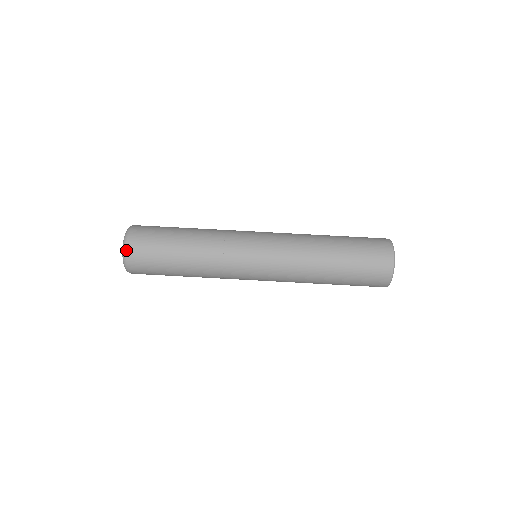
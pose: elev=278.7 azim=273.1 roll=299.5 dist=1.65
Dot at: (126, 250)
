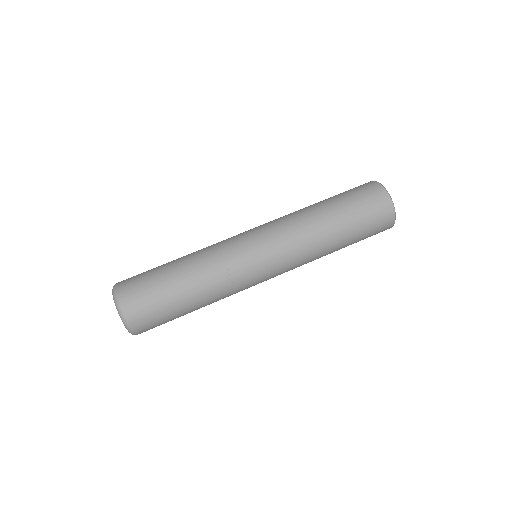
Dot at: (119, 302)
